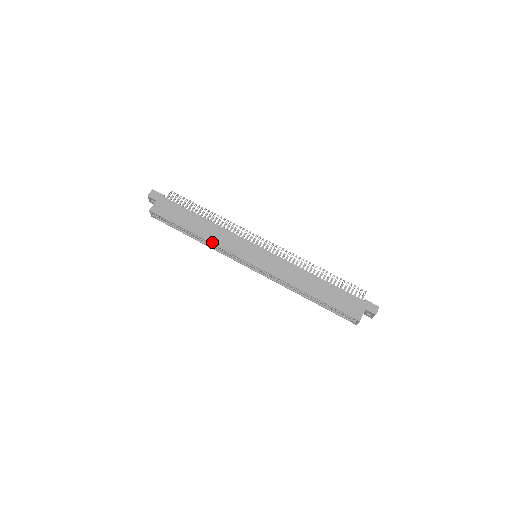
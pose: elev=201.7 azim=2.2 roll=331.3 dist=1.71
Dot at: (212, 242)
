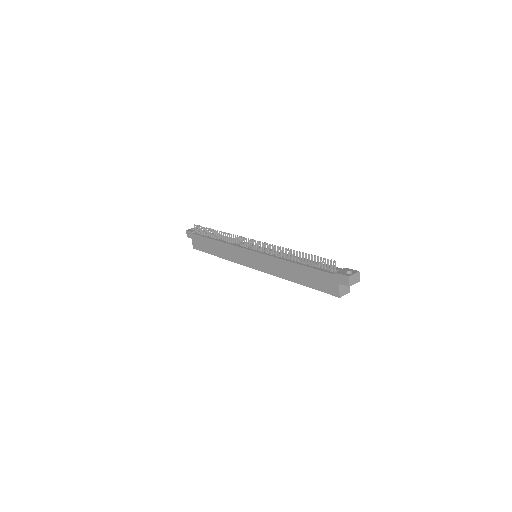
Dot at: (228, 259)
